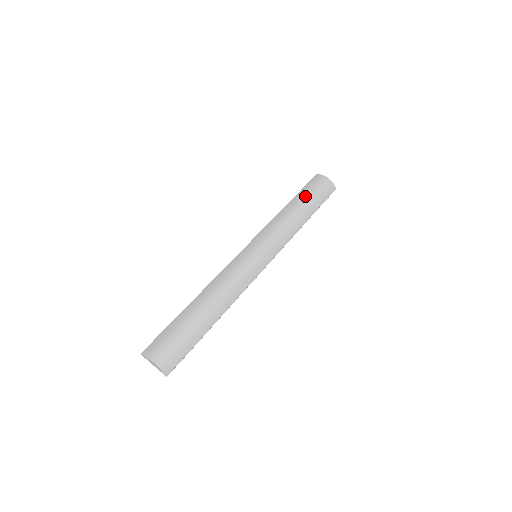
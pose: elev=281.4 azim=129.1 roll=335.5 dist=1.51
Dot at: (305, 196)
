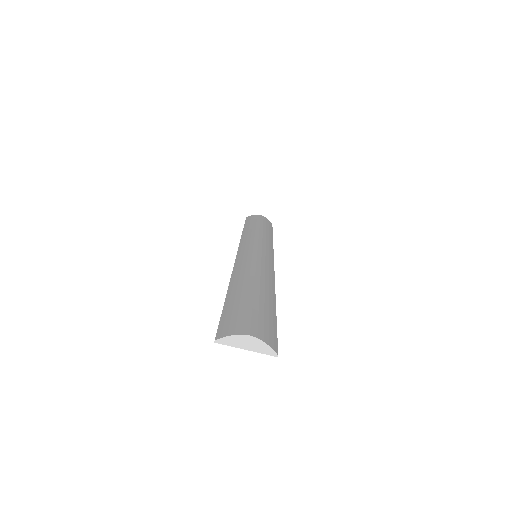
Dot at: (254, 223)
